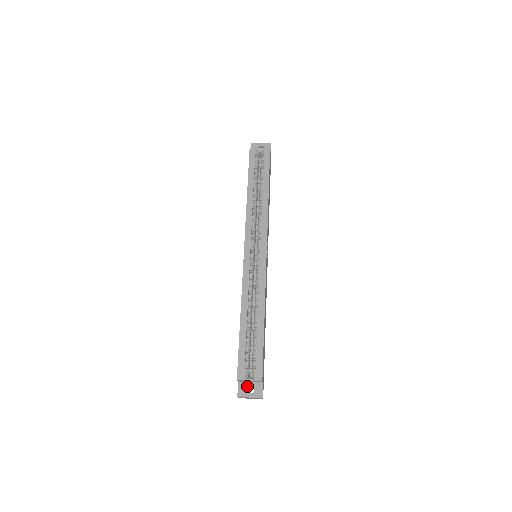
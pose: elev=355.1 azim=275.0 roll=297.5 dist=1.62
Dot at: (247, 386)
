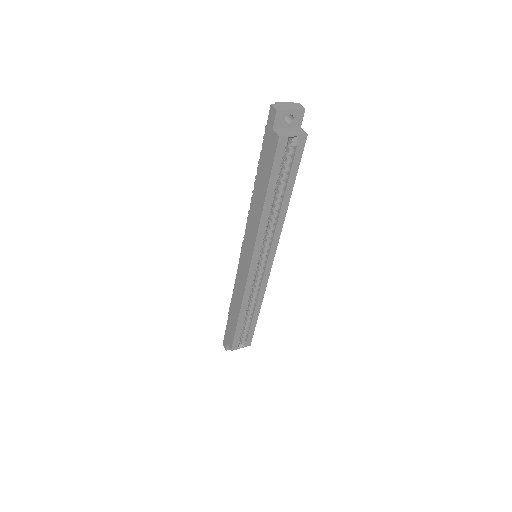
Dot at: occluded
